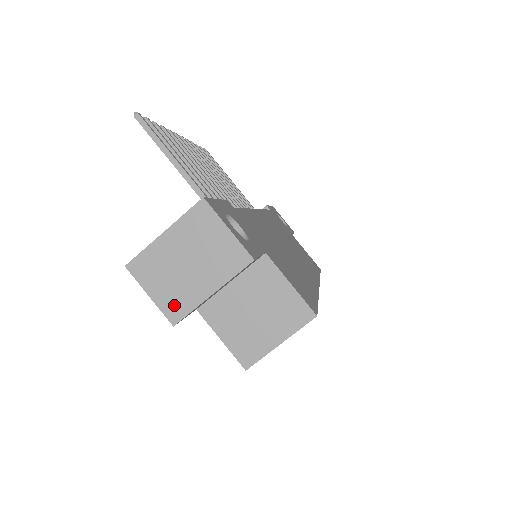
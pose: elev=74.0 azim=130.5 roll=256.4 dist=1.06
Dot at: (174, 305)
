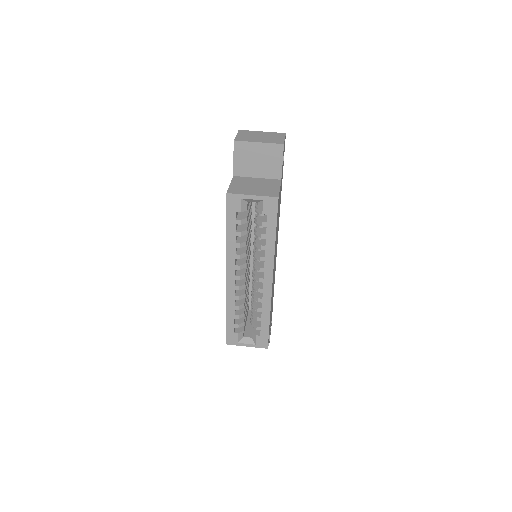
Dot at: (242, 139)
